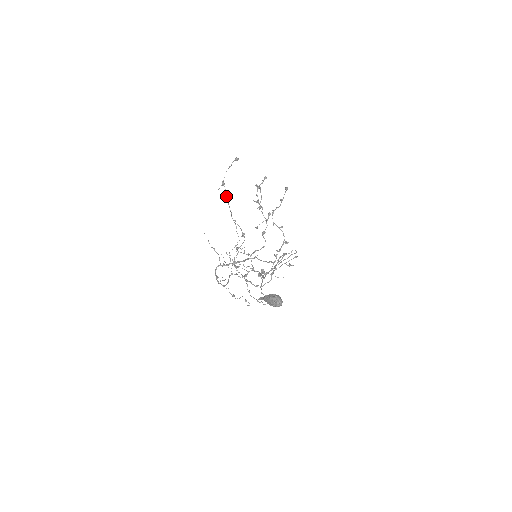
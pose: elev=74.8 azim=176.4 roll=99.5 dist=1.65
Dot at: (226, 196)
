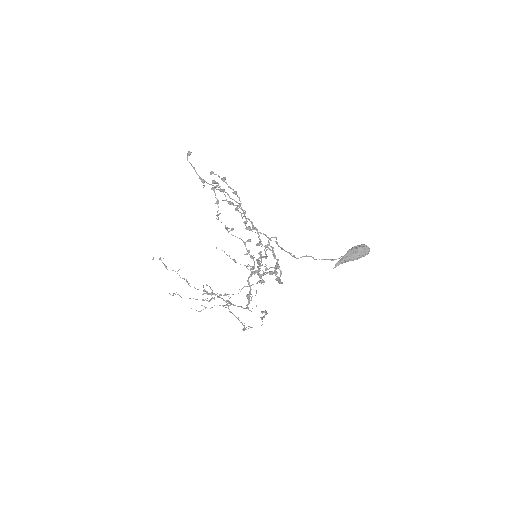
Dot at: (221, 189)
